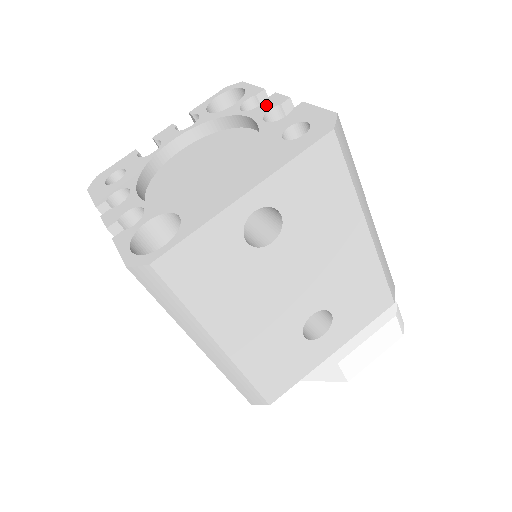
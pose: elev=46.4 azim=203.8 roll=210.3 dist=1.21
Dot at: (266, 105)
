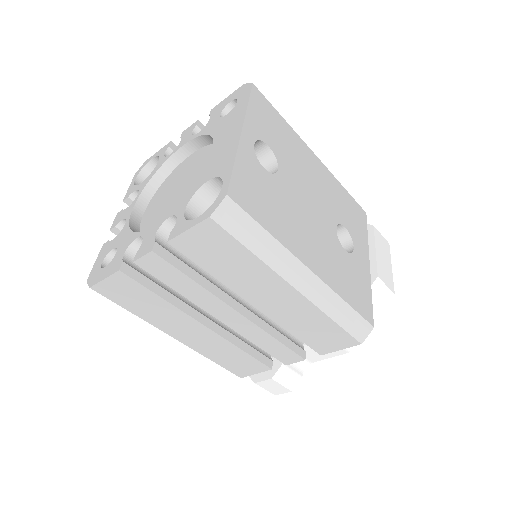
Dot at: (186, 136)
